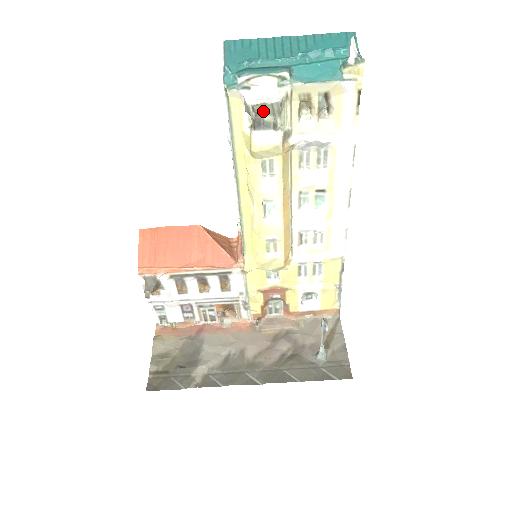
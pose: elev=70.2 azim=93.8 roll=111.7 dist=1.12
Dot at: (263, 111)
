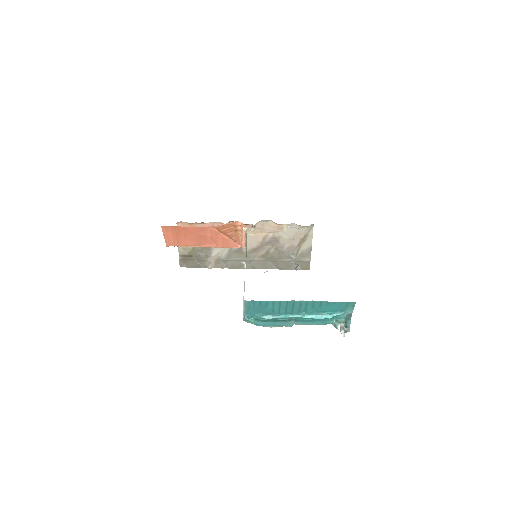
Dot at: occluded
